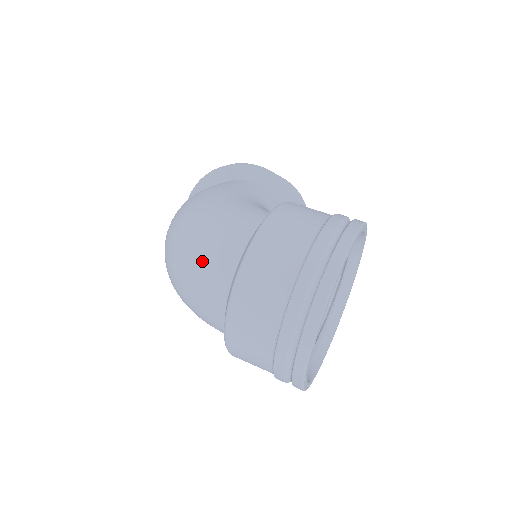
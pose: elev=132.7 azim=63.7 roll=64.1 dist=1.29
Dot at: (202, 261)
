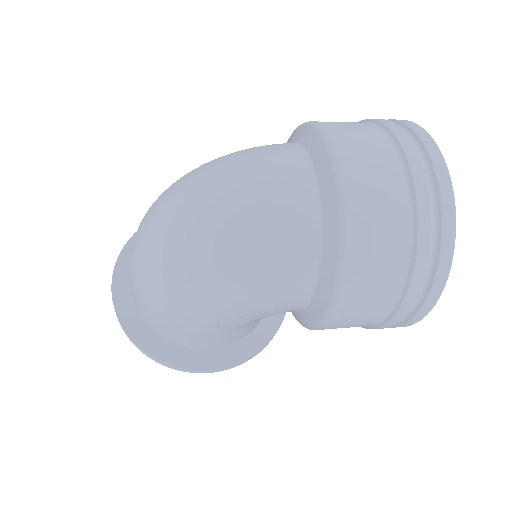
Dot at: (256, 160)
